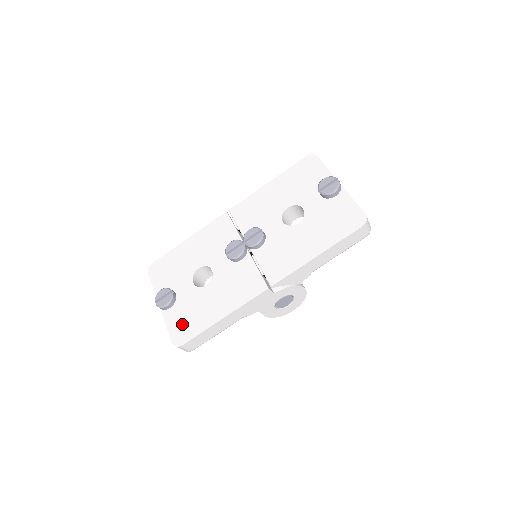
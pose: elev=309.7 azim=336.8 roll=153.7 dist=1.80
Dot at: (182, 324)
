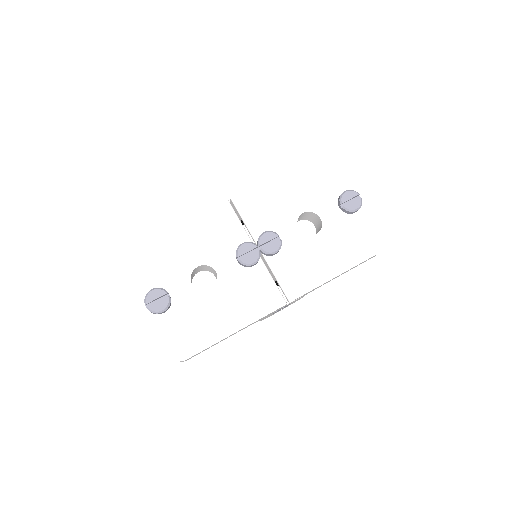
Dot at: (183, 334)
